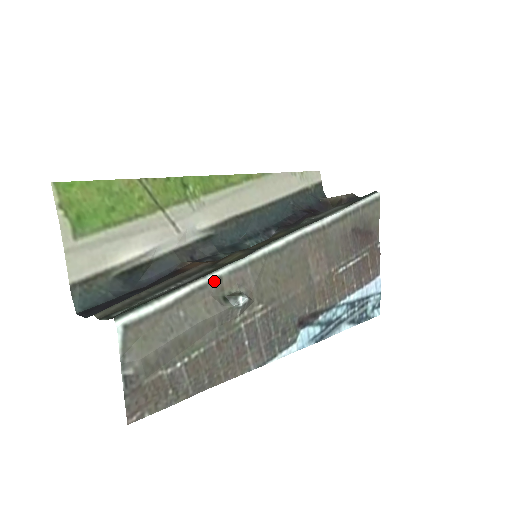
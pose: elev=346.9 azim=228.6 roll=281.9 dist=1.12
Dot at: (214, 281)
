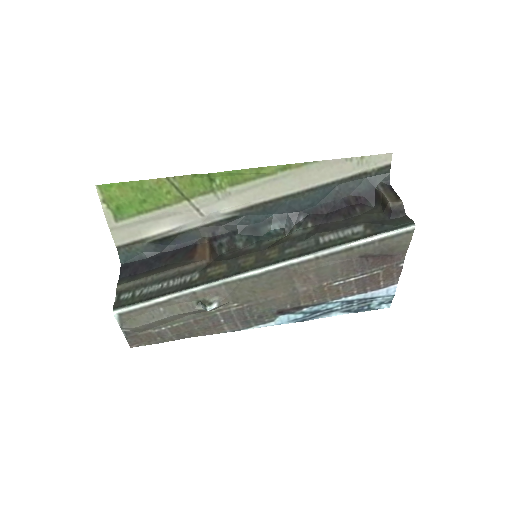
Dot at: (188, 294)
